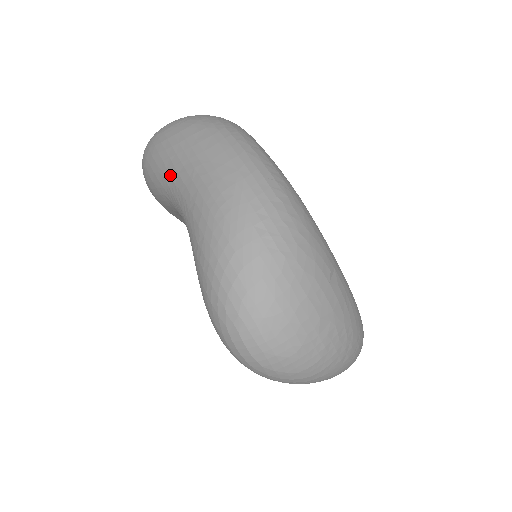
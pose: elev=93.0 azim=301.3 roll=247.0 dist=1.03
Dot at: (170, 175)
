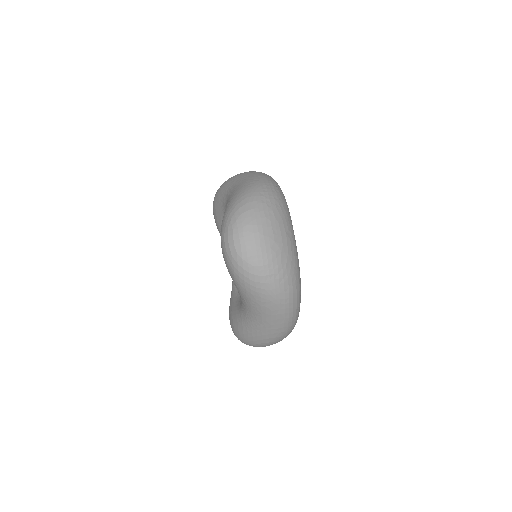
Dot at: (229, 186)
